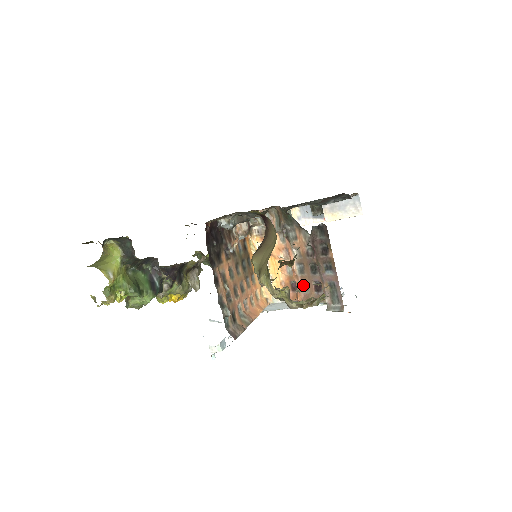
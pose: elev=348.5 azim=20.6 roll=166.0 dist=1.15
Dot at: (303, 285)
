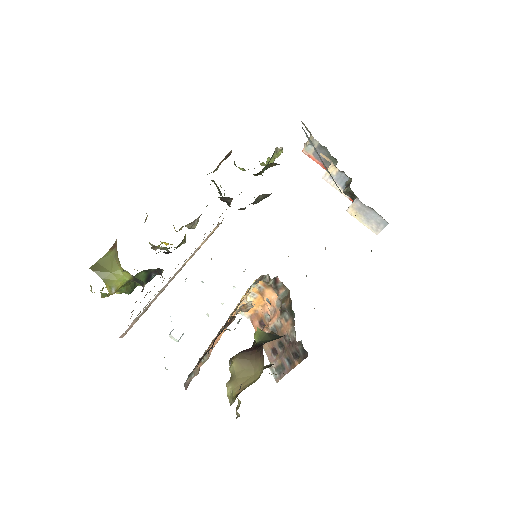
Dot at: occluded
